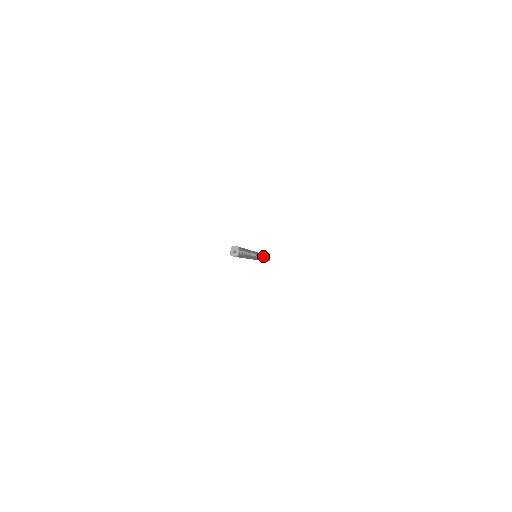
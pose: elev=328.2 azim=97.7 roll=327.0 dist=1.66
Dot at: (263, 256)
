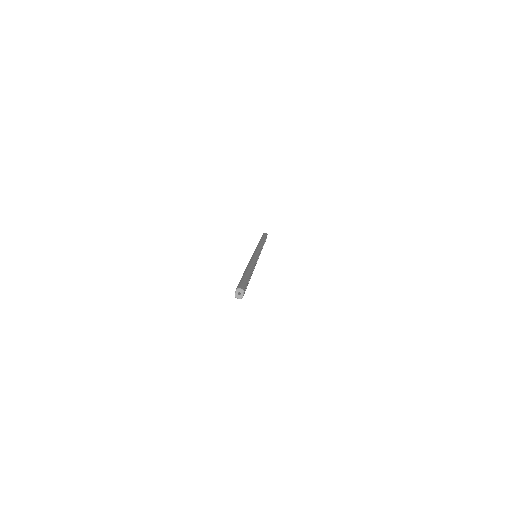
Dot at: (262, 247)
